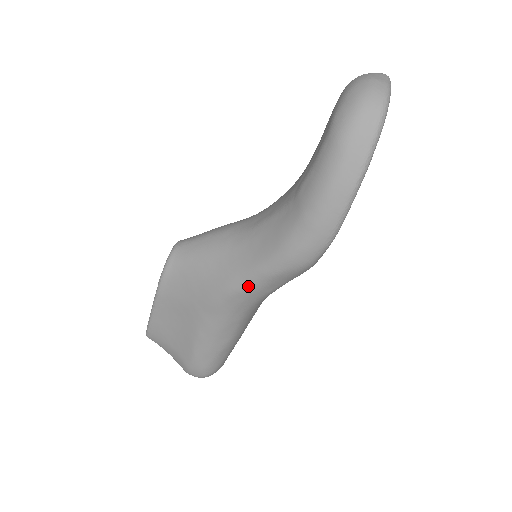
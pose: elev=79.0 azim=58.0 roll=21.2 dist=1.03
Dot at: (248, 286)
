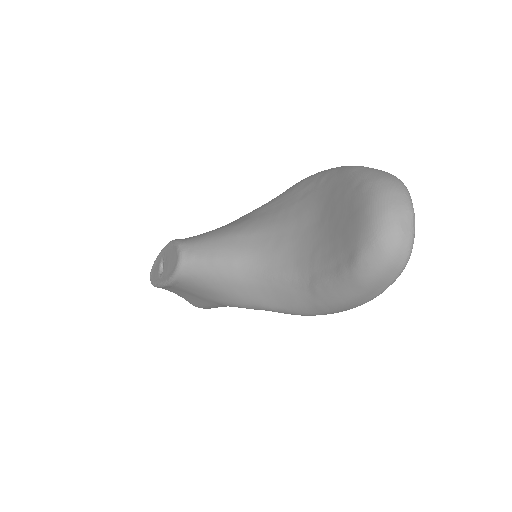
Dot at: occluded
